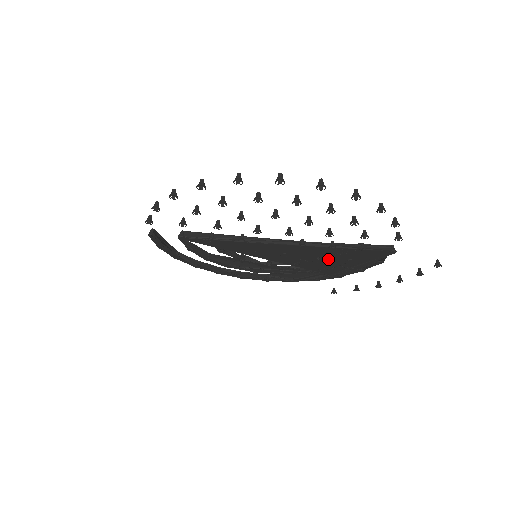
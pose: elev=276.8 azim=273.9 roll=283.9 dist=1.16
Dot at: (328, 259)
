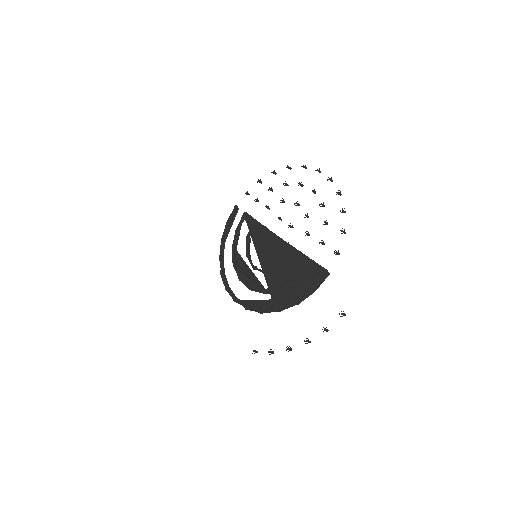
Dot at: (288, 271)
